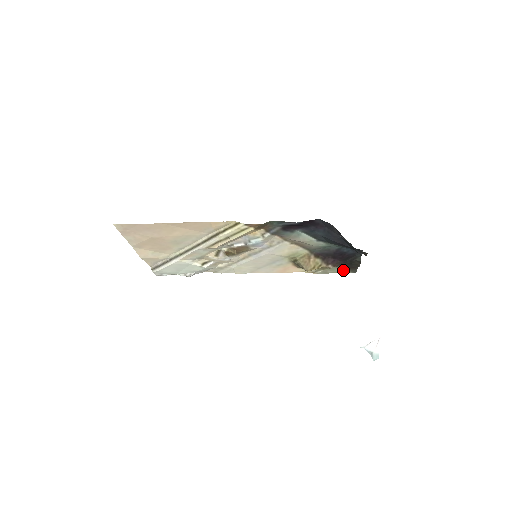
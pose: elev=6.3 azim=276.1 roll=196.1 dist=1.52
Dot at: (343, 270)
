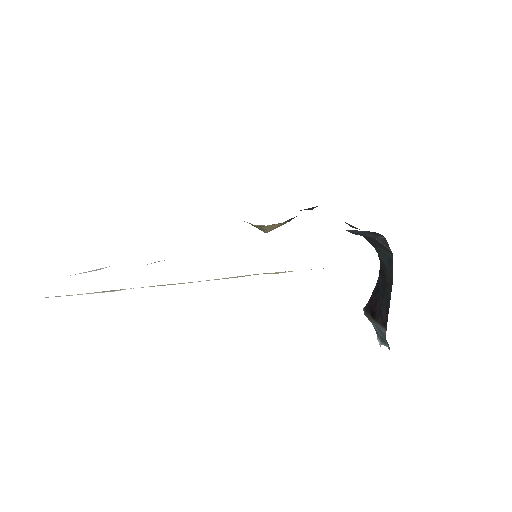
Dot at: occluded
